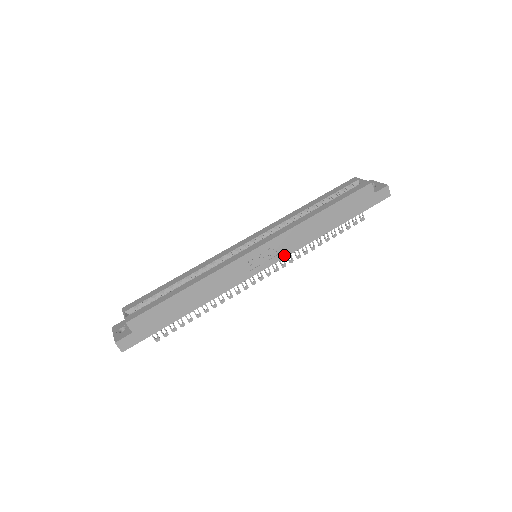
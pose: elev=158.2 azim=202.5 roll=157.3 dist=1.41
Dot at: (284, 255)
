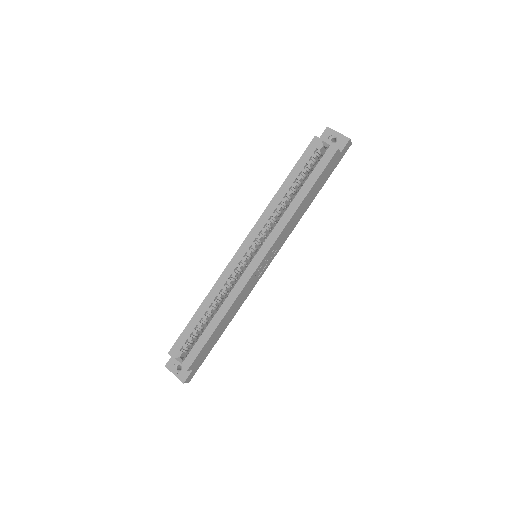
Dot at: (281, 246)
